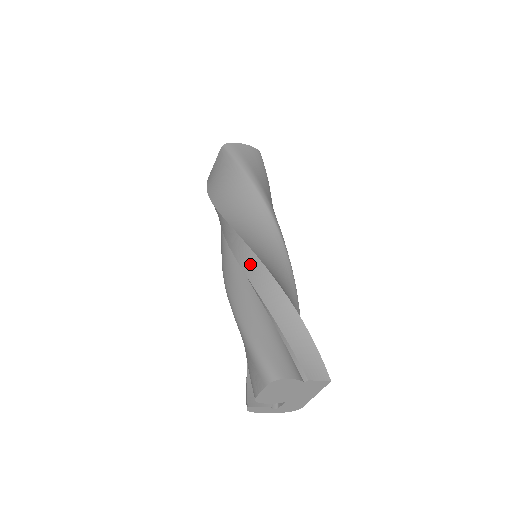
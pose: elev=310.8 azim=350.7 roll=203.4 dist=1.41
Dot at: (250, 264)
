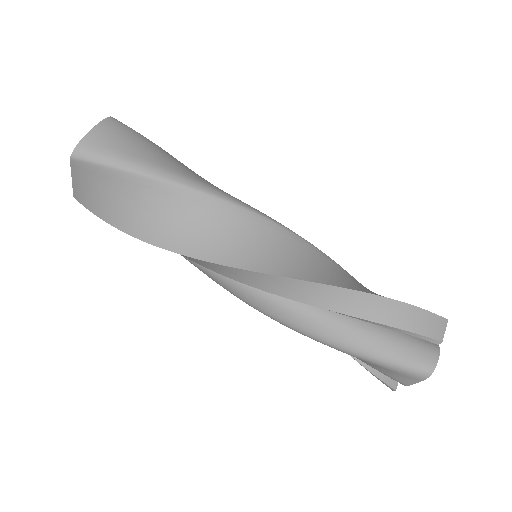
Dot at: (295, 290)
